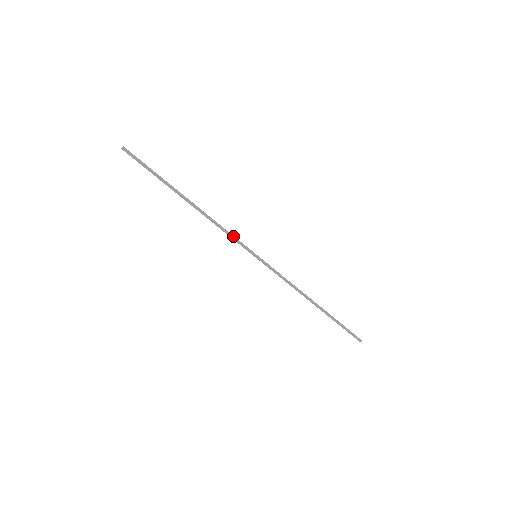
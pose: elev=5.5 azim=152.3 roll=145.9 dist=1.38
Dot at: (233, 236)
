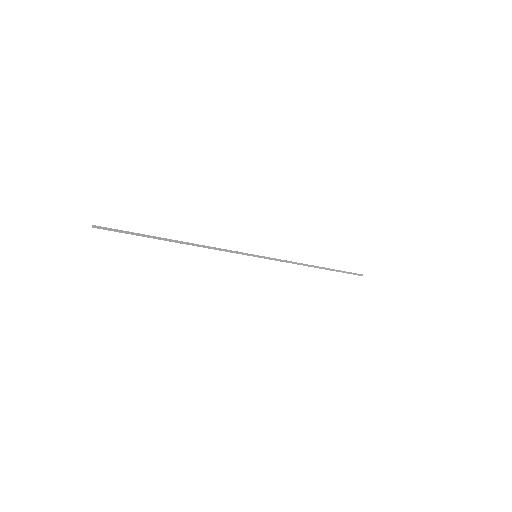
Dot at: (230, 251)
